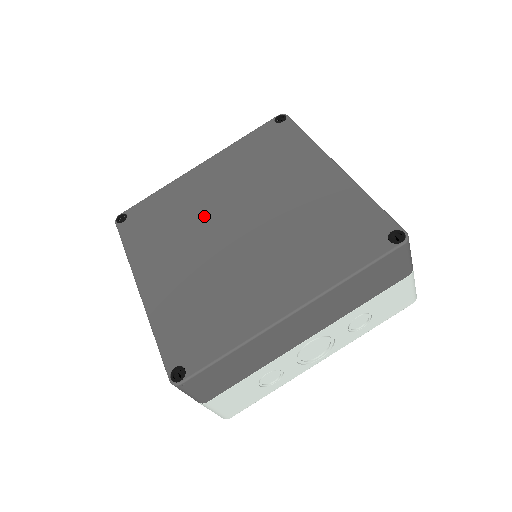
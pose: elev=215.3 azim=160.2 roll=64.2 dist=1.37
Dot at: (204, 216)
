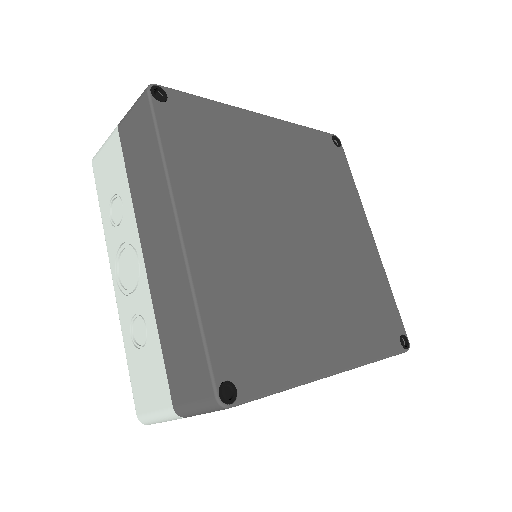
Dot at: (266, 190)
